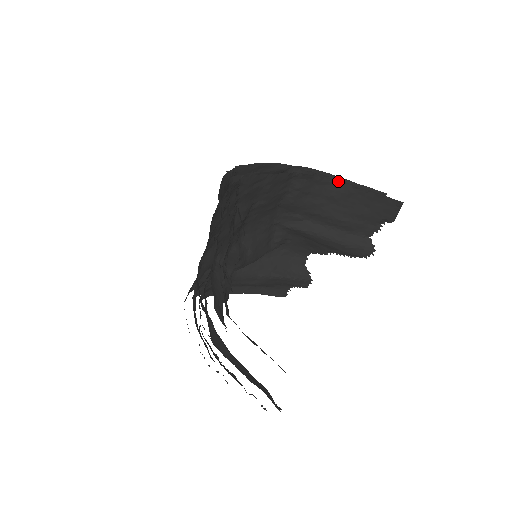
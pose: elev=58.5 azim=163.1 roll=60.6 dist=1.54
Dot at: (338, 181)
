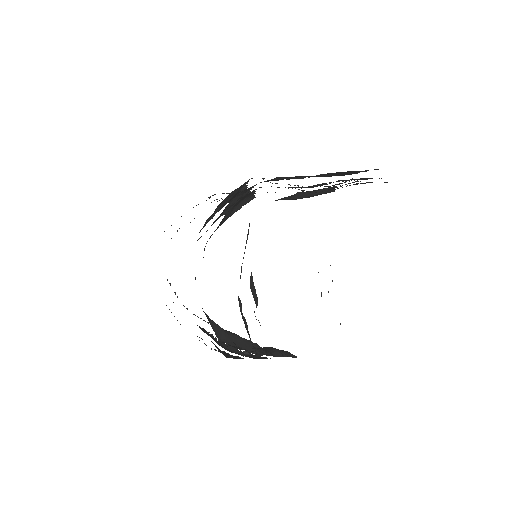
Dot at: occluded
